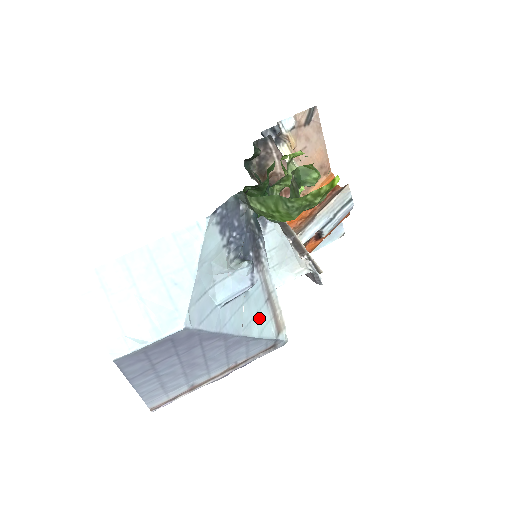
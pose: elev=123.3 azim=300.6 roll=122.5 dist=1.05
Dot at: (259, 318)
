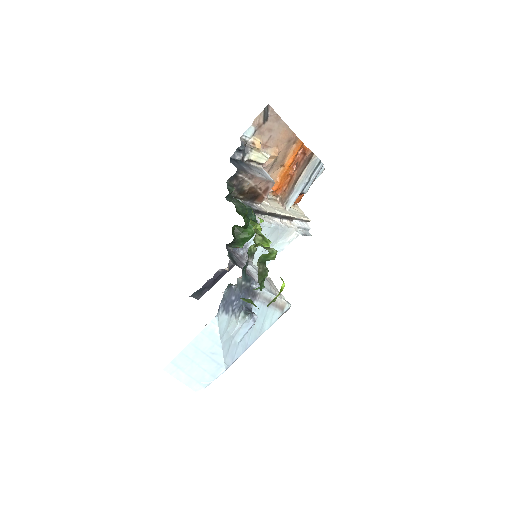
Dot at: (267, 318)
